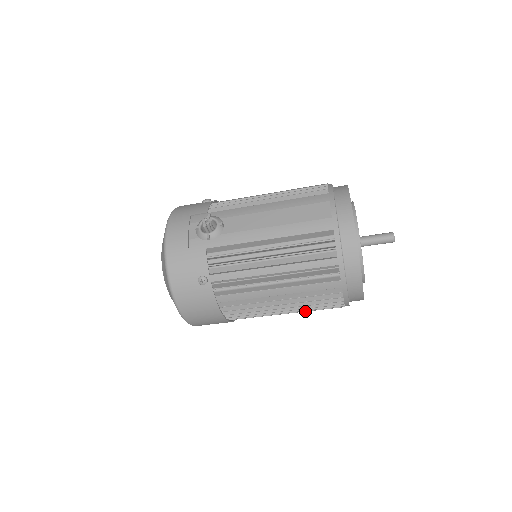
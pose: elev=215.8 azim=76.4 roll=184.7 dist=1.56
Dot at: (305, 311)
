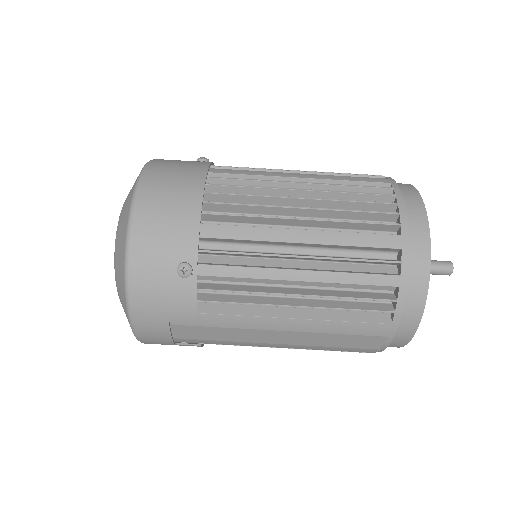
Dot at: (334, 231)
